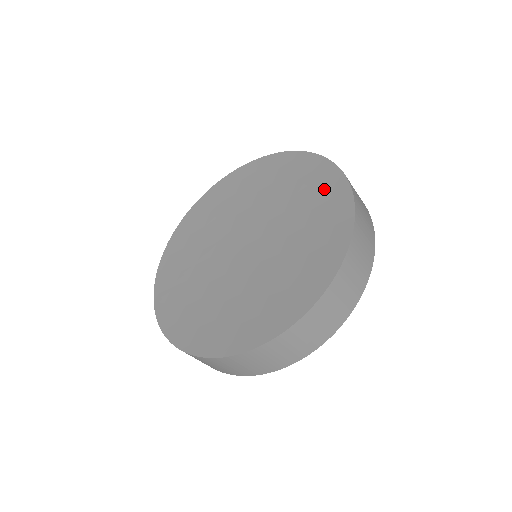
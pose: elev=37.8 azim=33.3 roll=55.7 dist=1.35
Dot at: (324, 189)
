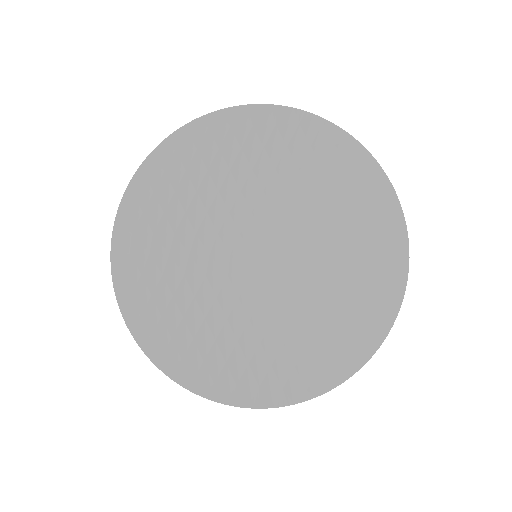
Dot at: (291, 139)
